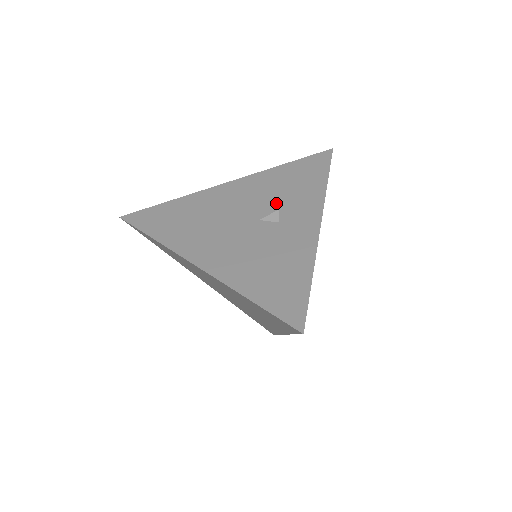
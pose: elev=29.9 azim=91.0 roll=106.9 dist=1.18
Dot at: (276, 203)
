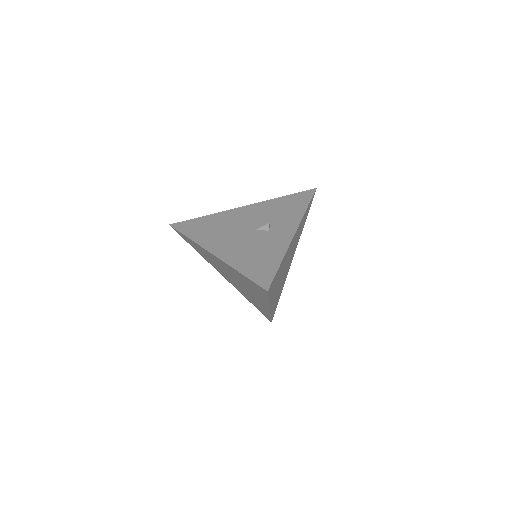
Dot at: (270, 220)
